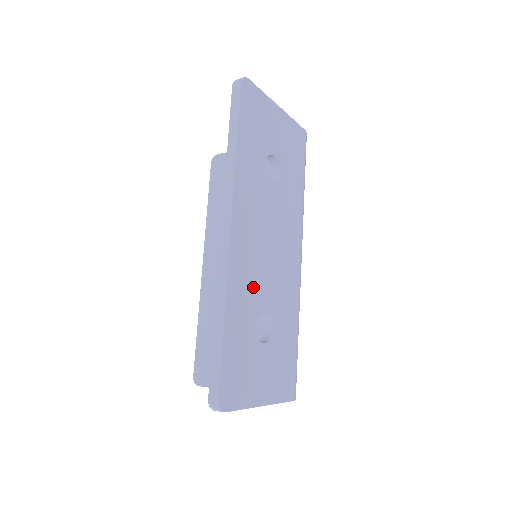
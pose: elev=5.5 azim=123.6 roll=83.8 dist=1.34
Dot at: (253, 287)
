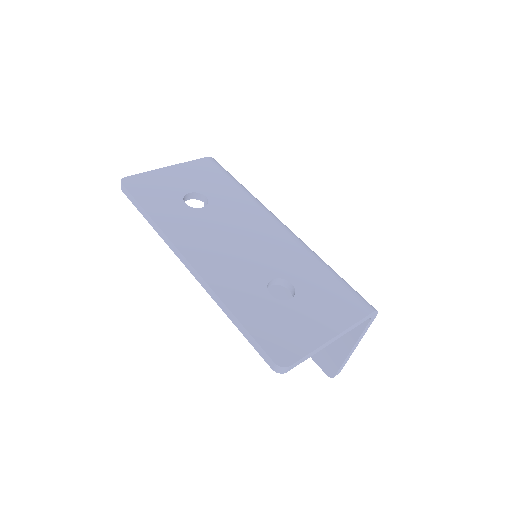
Dot at: (243, 275)
